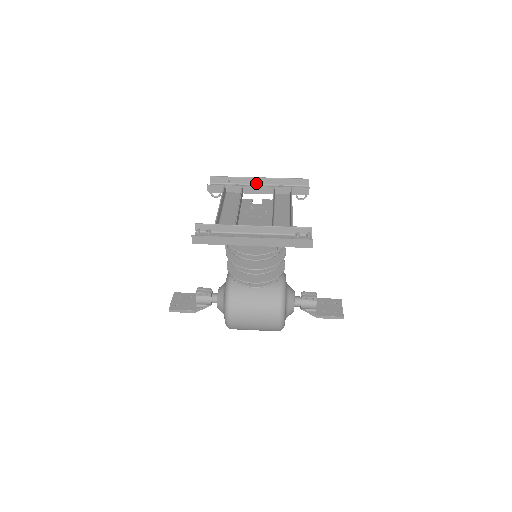
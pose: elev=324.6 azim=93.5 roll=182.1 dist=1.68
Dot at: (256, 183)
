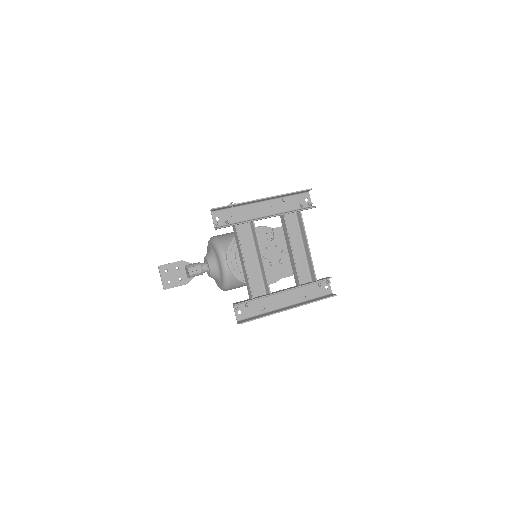
Dot at: (259, 201)
